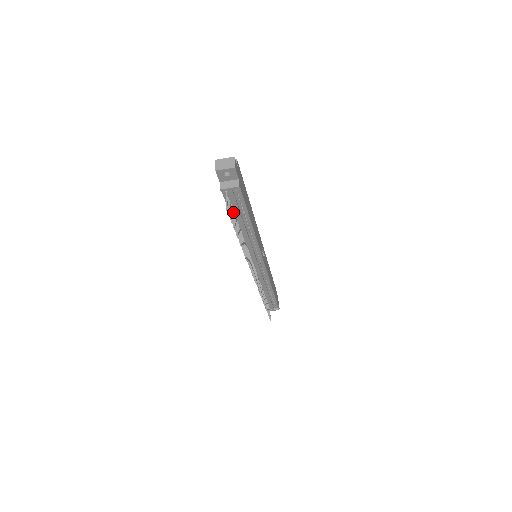
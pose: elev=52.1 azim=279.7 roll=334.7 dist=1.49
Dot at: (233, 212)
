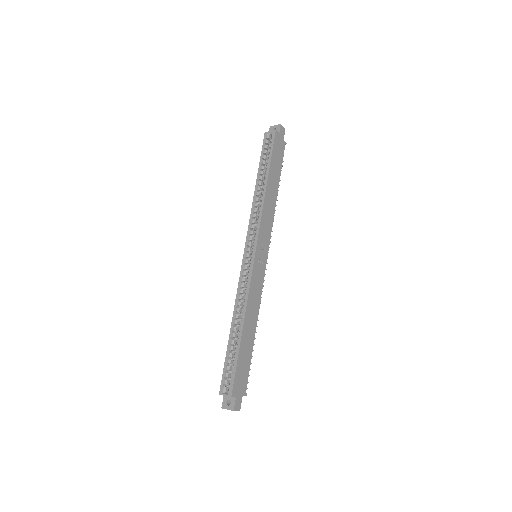
Dot at: occluded
